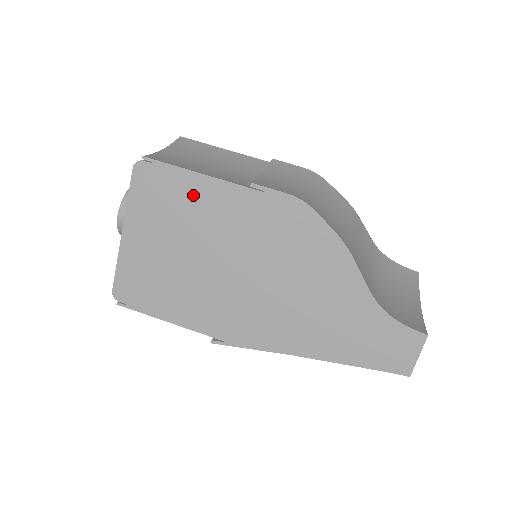
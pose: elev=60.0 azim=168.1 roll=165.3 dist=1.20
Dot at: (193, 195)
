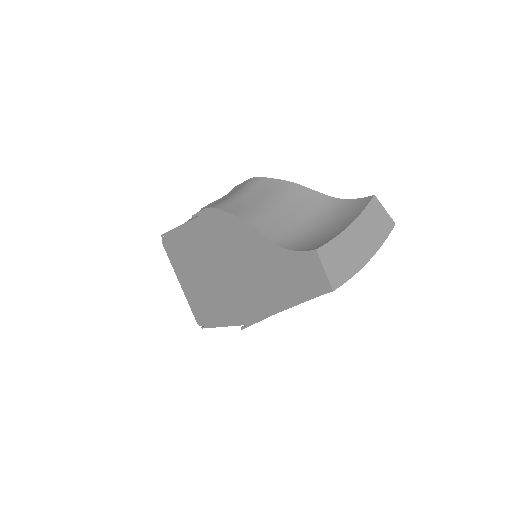
Dot at: (183, 241)
